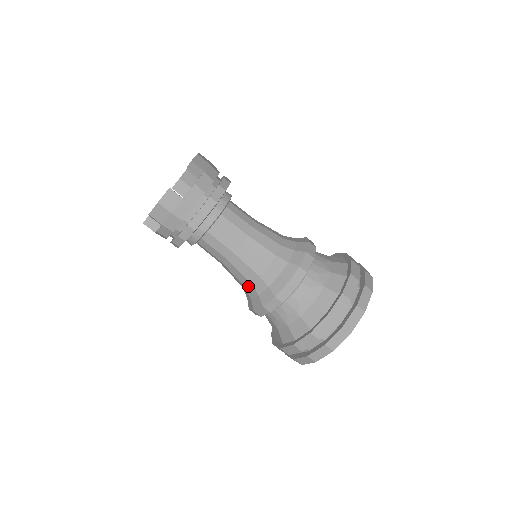
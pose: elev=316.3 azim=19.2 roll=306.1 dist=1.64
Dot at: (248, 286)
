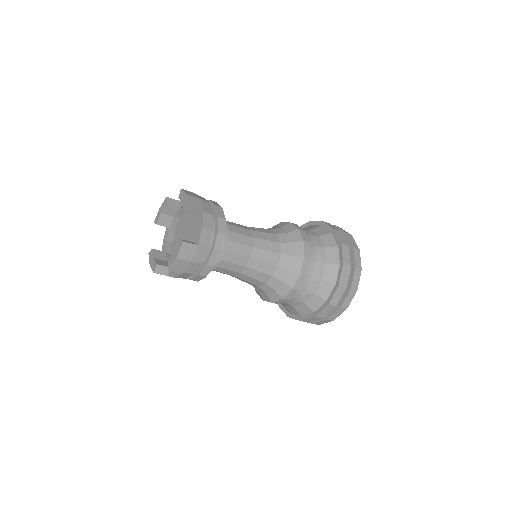
Dot at: (262, 286)
